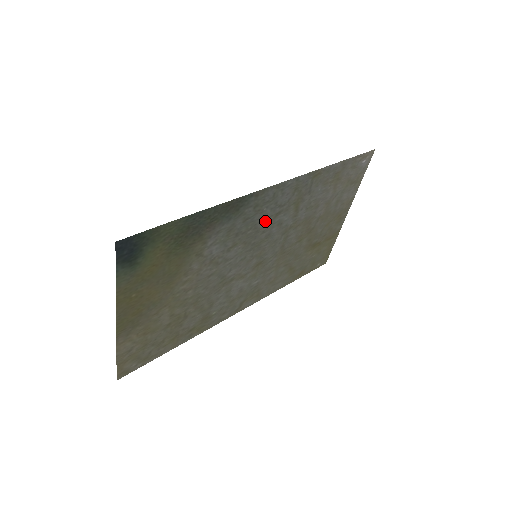
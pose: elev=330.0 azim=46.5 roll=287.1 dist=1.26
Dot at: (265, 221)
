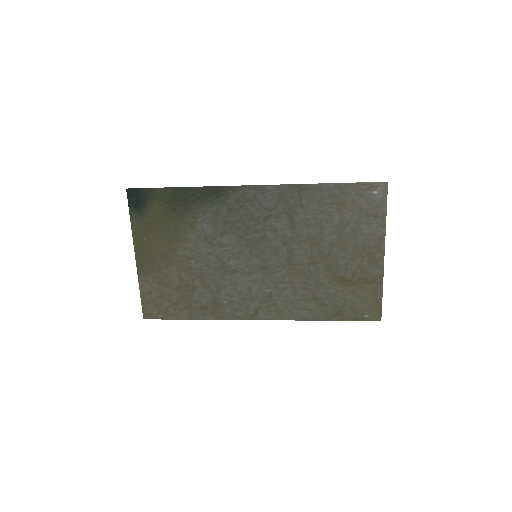
Dot at: (254, 220)
